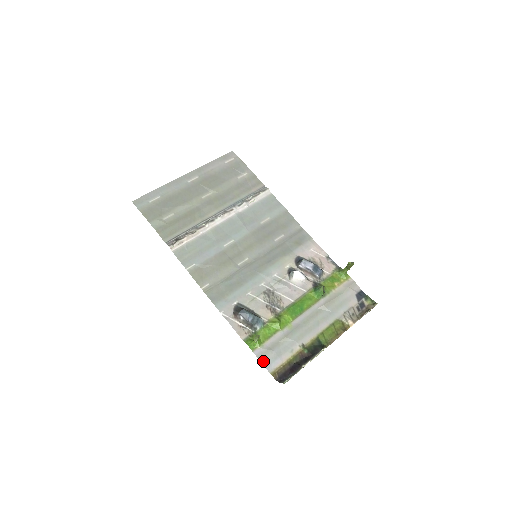
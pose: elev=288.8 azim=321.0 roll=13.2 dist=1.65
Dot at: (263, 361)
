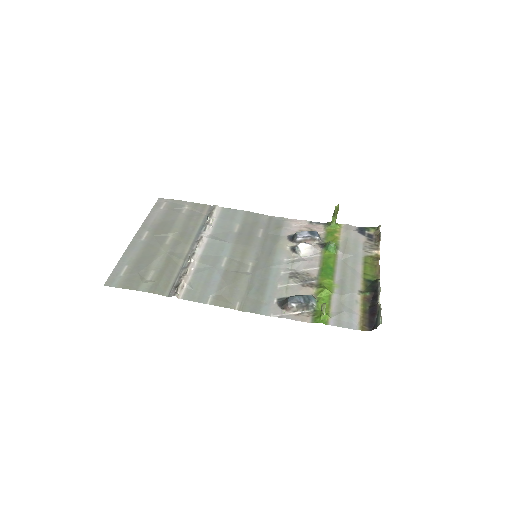
Dot at: (344, 325)
